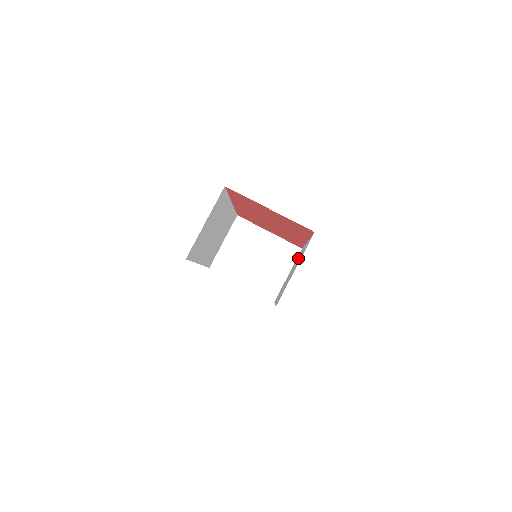
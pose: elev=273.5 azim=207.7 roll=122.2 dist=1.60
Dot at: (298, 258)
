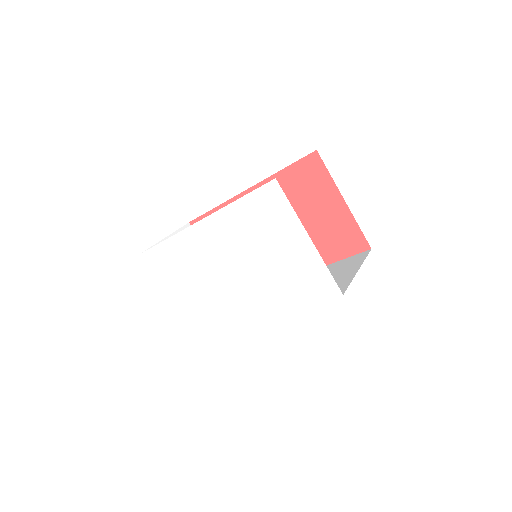
Dot at: occluded
